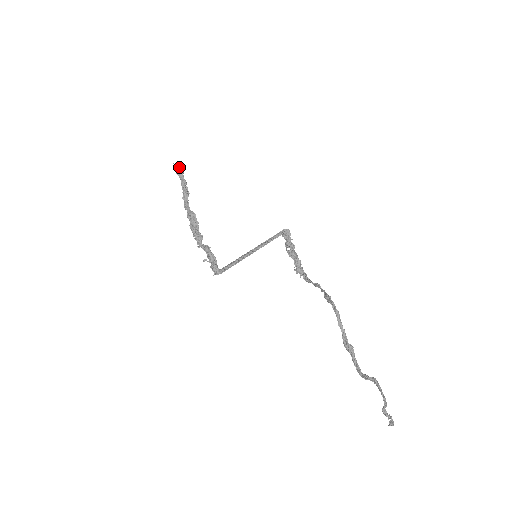
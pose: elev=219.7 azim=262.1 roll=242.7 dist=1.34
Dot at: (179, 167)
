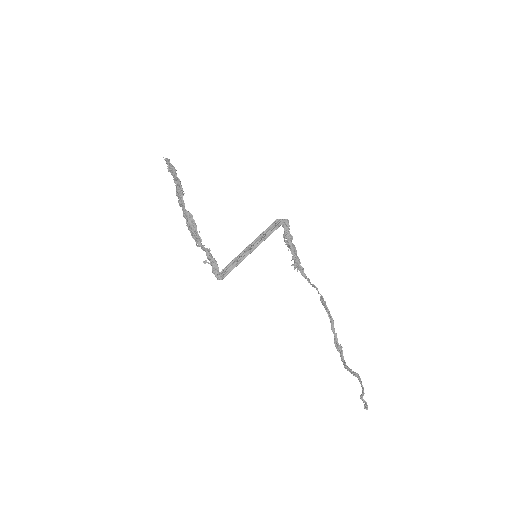
Dot at: (171, 166)
